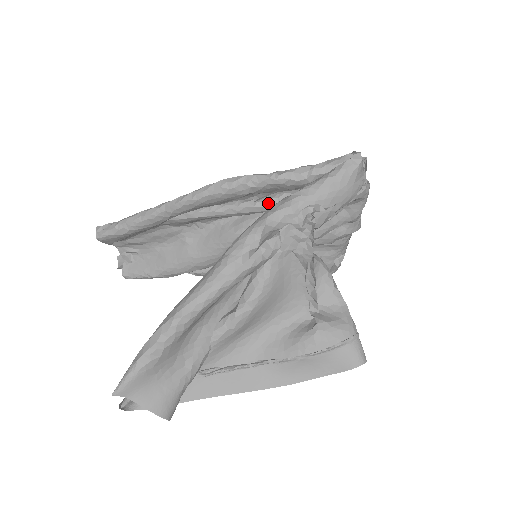
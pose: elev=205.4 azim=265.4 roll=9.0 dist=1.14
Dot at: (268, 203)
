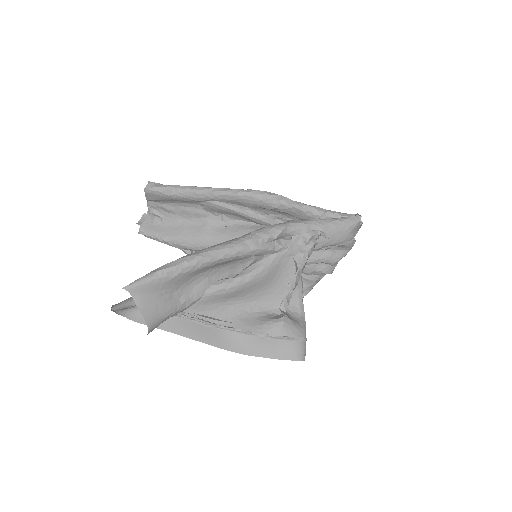
Dot at: occluded
